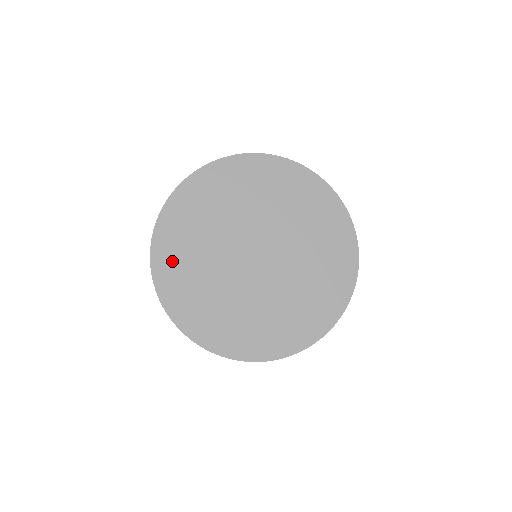
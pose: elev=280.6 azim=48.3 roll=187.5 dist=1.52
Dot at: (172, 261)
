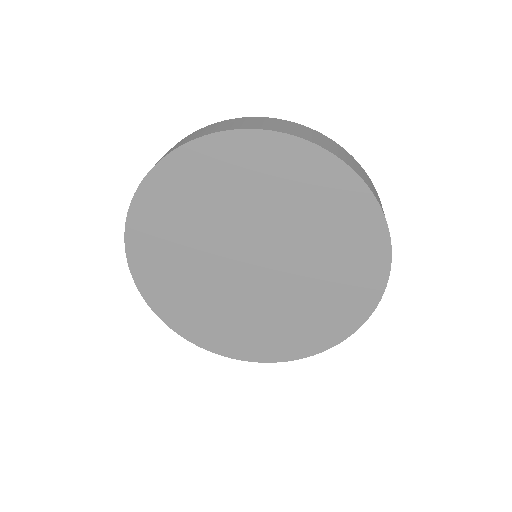
Dot at: (150, 243)
